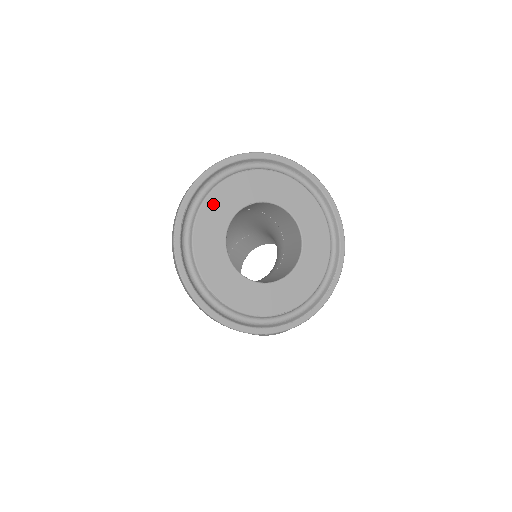
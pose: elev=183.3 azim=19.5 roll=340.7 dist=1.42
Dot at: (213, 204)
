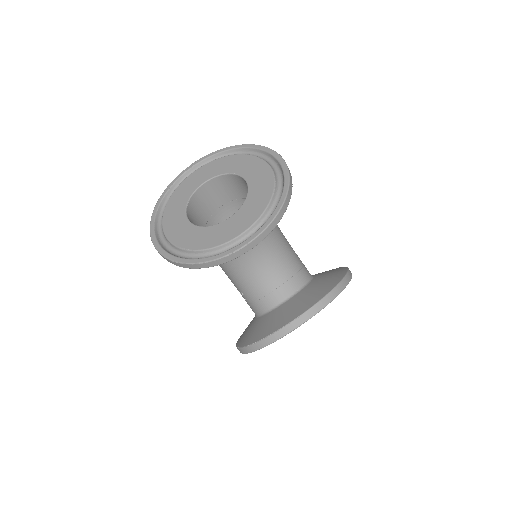
Dot at: (208, 167)
